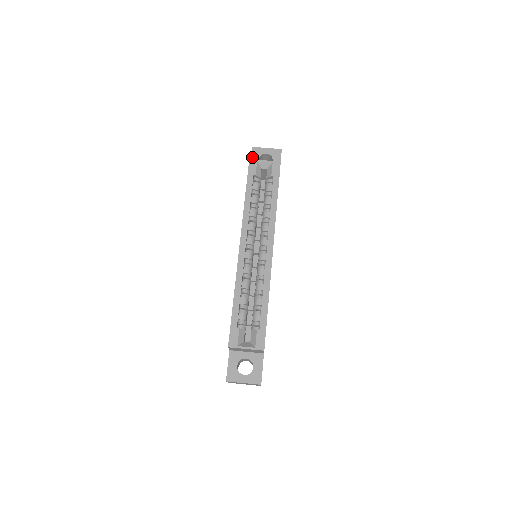
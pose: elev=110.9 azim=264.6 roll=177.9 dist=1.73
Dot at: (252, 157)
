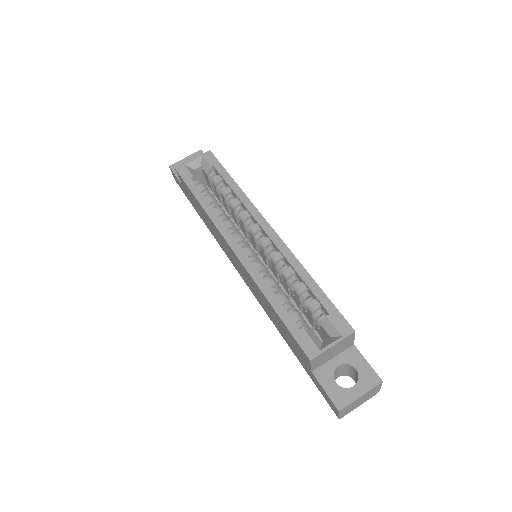
Dot at: (176, 174)
